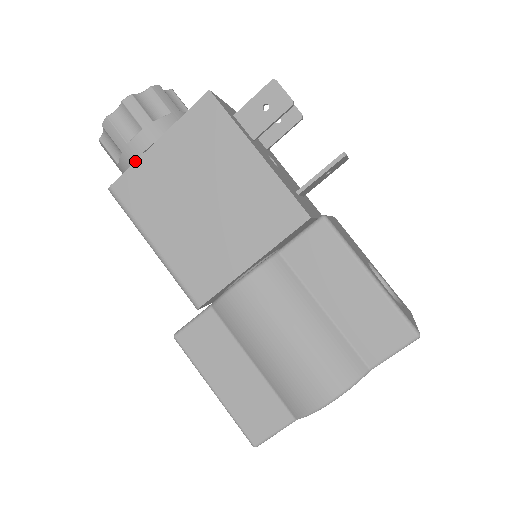
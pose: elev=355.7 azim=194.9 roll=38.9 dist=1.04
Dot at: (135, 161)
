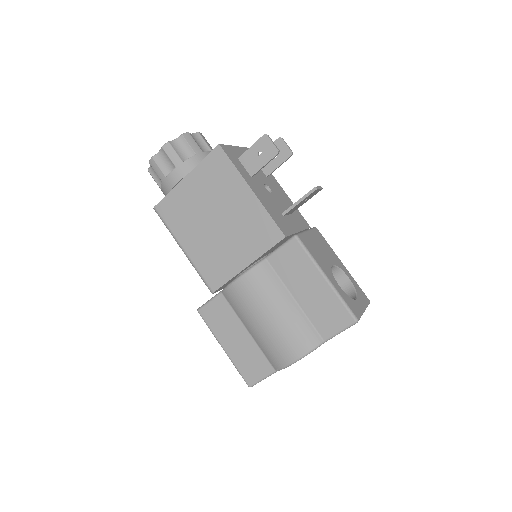
Dot at: occluded
